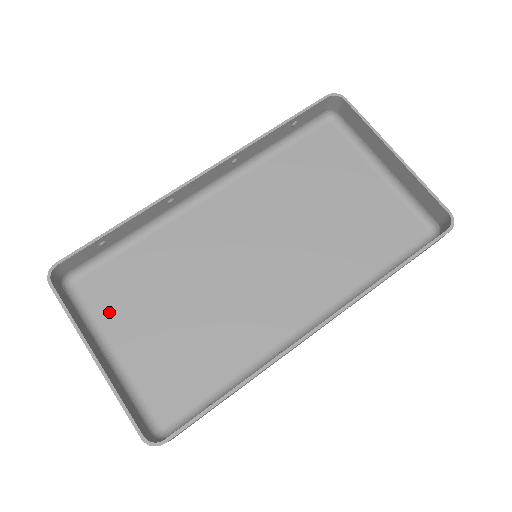
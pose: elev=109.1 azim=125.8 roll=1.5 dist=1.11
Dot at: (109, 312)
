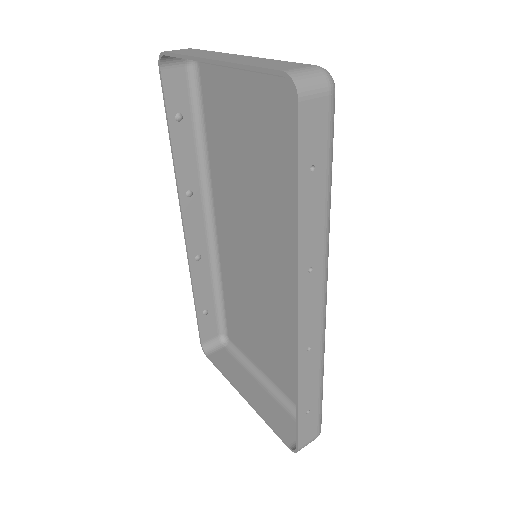
Dot at: (247, 348)
